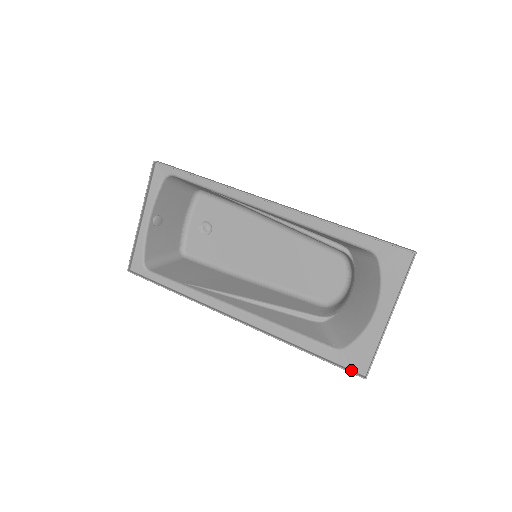
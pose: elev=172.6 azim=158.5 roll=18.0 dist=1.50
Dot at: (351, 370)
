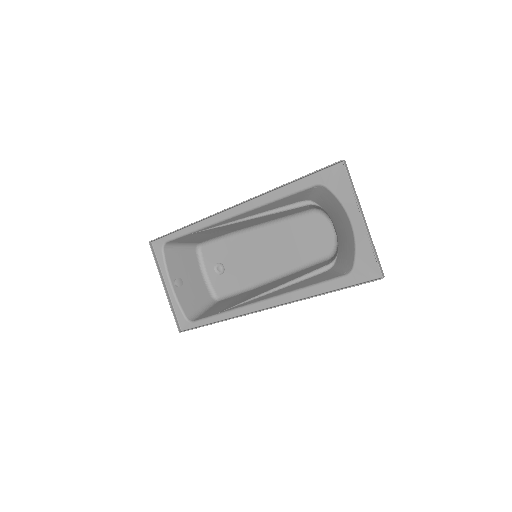
Dot at: (369, 281)
